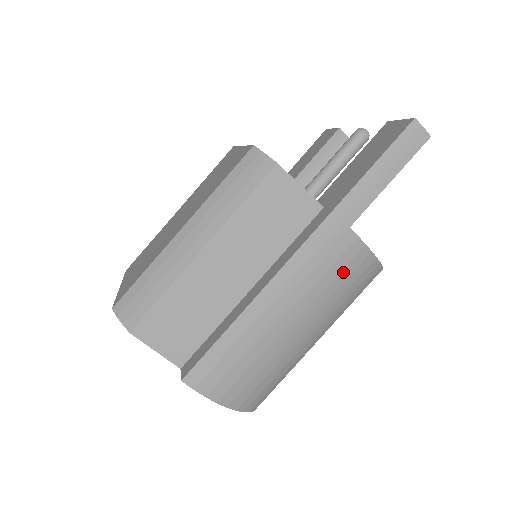
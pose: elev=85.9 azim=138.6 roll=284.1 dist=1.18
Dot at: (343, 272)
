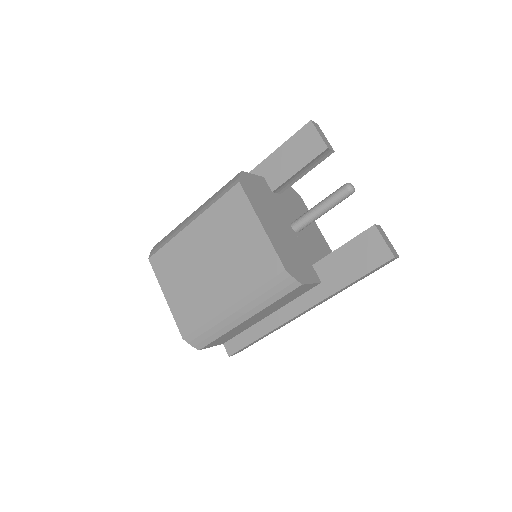
Dot at: occluded
